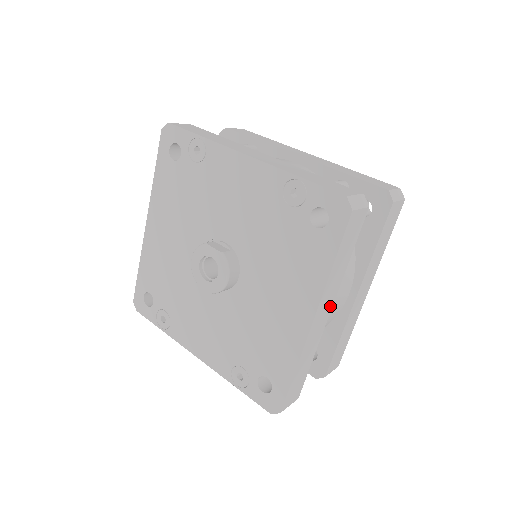
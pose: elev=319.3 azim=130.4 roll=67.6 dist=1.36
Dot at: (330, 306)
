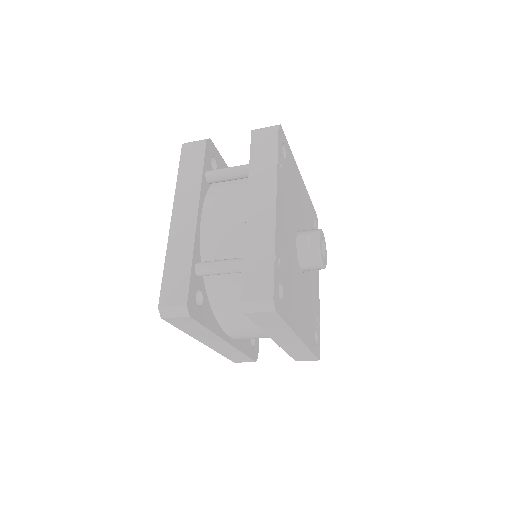
Dot at: (222, 341)
